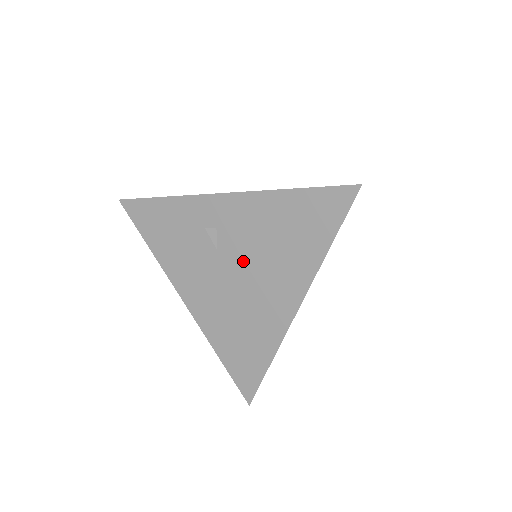
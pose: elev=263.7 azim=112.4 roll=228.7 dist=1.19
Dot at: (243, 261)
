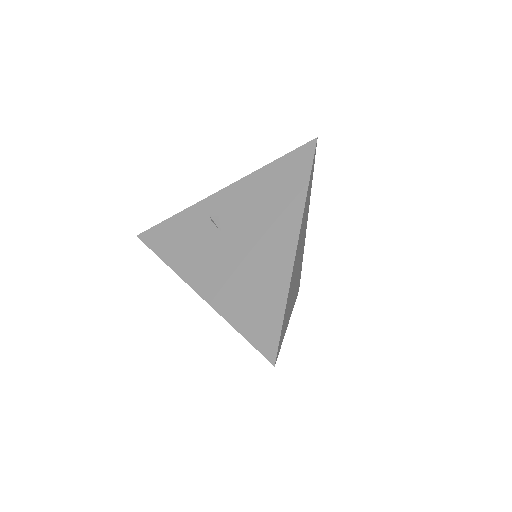
Dot at: (244, 229)
